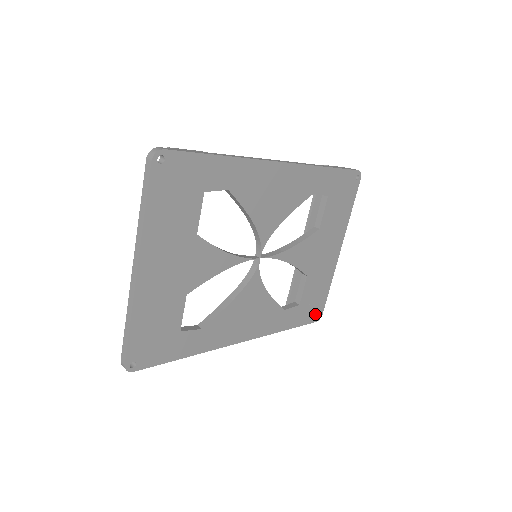
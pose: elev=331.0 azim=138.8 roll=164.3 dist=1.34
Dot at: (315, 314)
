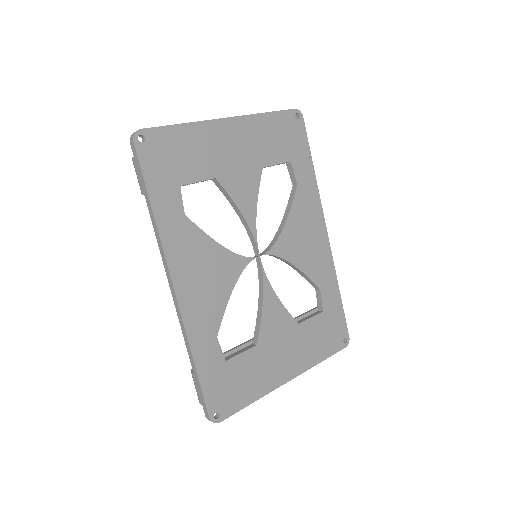
Dot at: (218, 406)
